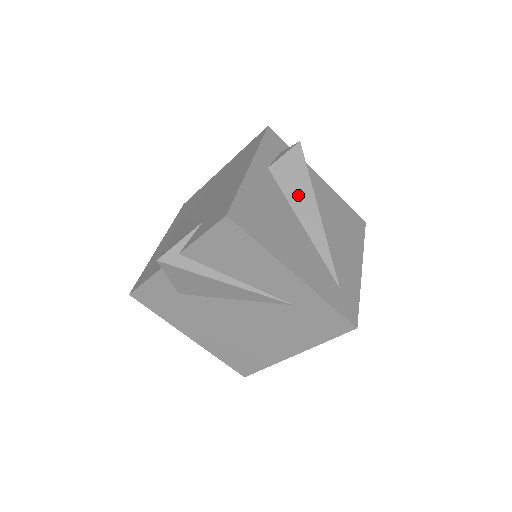
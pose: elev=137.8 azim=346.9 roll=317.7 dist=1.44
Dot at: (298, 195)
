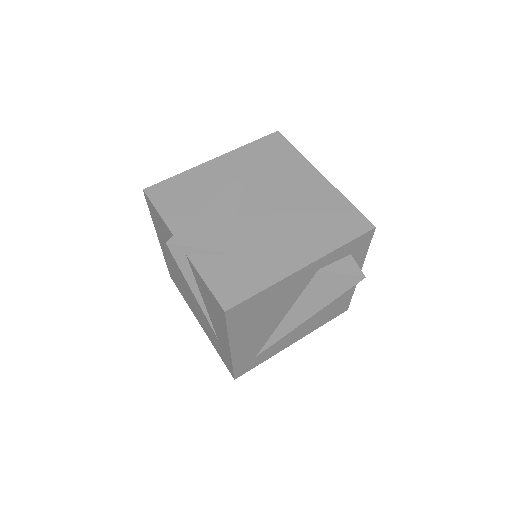
Dot at: (310, 301)
